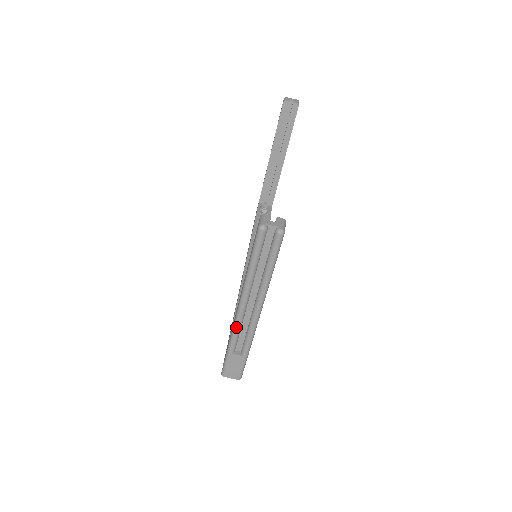
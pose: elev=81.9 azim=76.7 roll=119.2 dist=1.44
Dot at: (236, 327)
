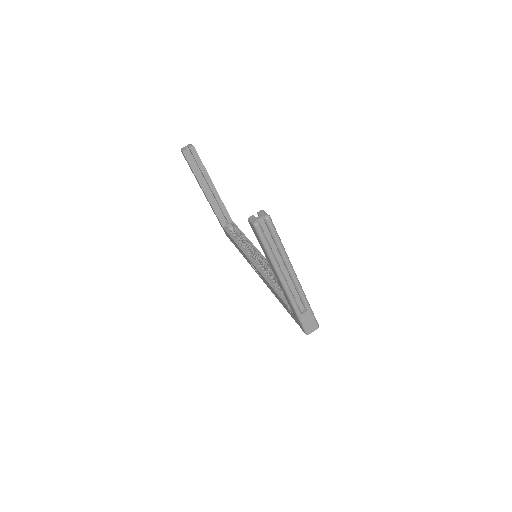
Dot at: (290, 296)
